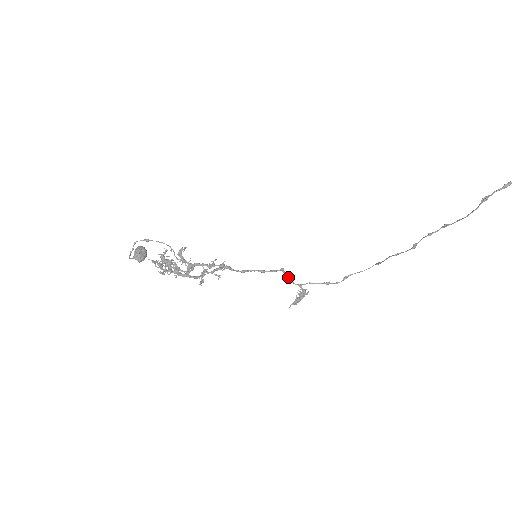
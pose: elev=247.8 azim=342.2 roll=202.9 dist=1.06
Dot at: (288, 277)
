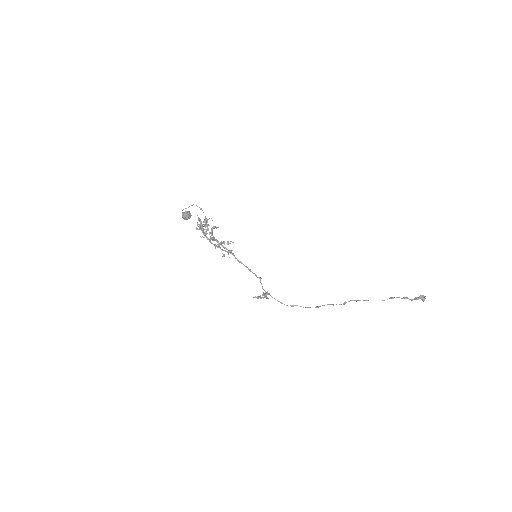
Dot at: (261, 284)
